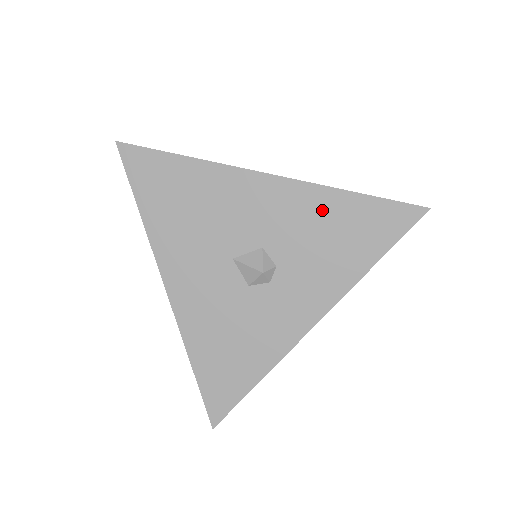
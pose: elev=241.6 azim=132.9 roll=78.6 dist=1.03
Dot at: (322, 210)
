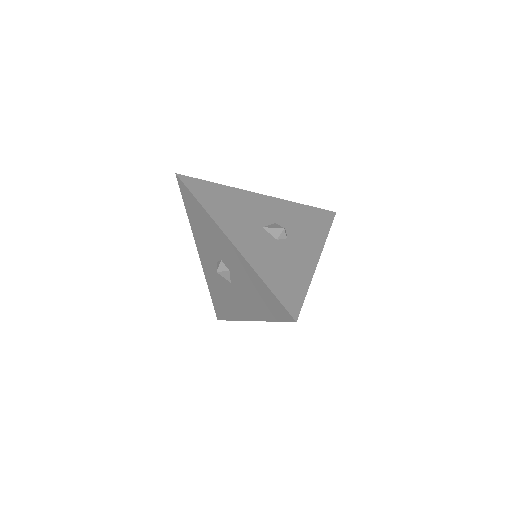
Dot at: (294, 210)
